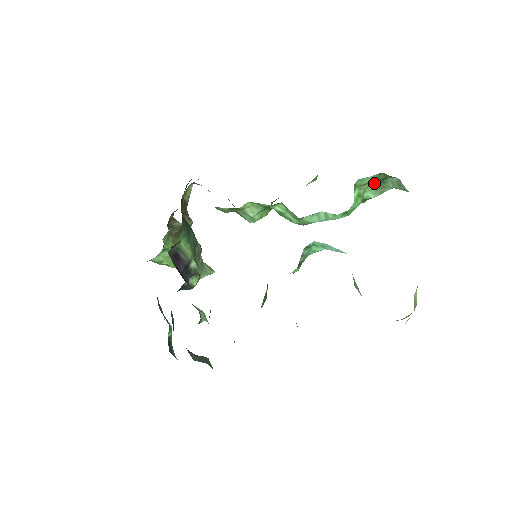
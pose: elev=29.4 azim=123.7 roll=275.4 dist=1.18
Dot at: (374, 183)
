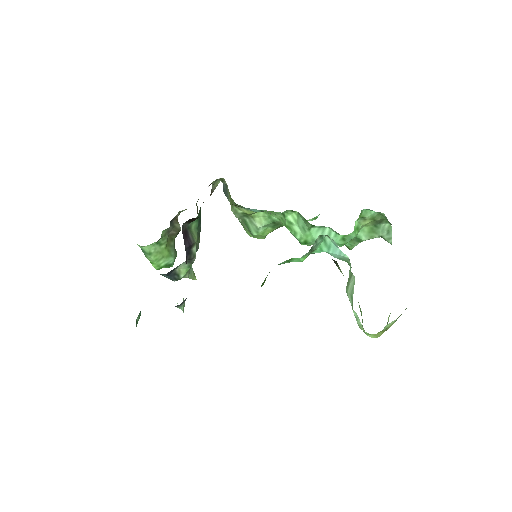
Dot at: (370, 224)
